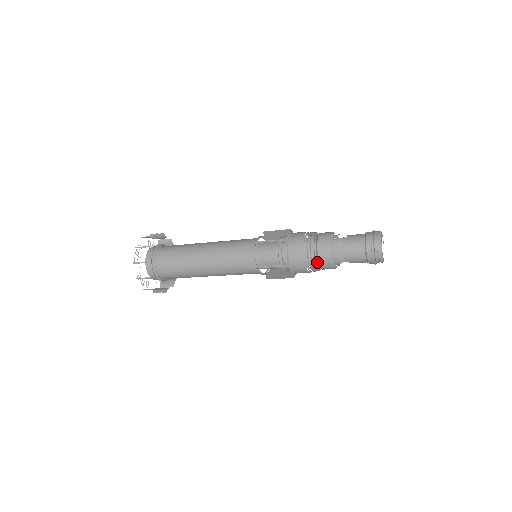
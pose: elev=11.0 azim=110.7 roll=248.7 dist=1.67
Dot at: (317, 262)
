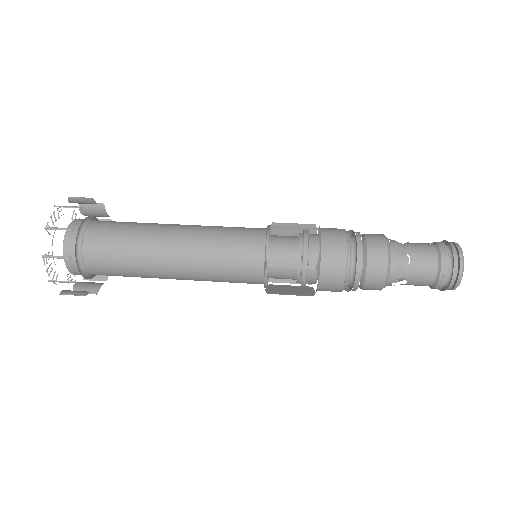
Dot at: occluded
